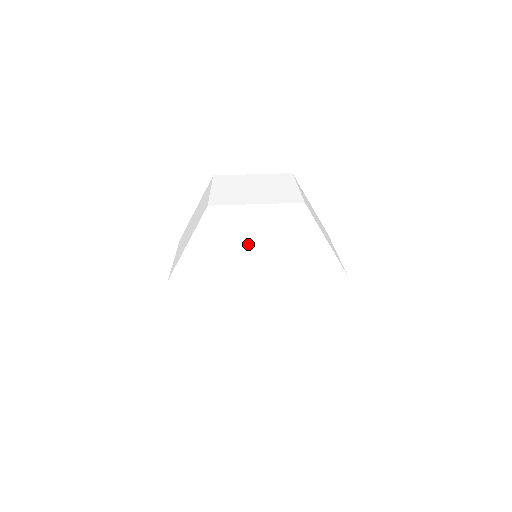
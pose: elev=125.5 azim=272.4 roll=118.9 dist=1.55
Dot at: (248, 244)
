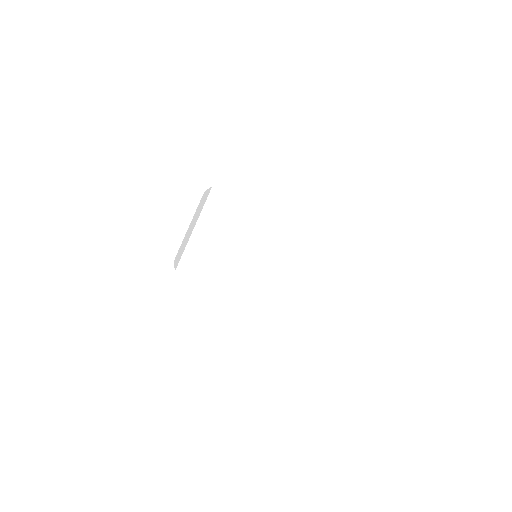
Dot at: (257, 214)
